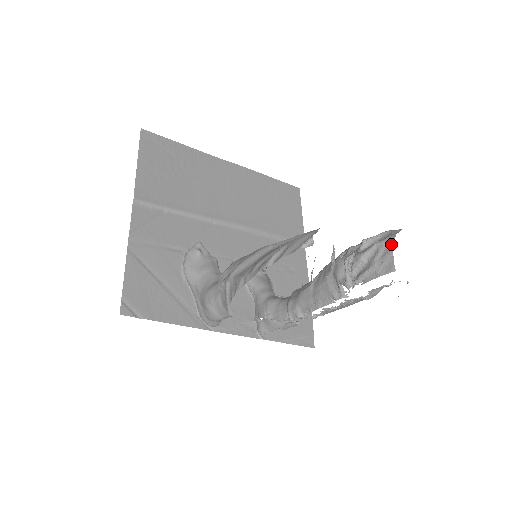
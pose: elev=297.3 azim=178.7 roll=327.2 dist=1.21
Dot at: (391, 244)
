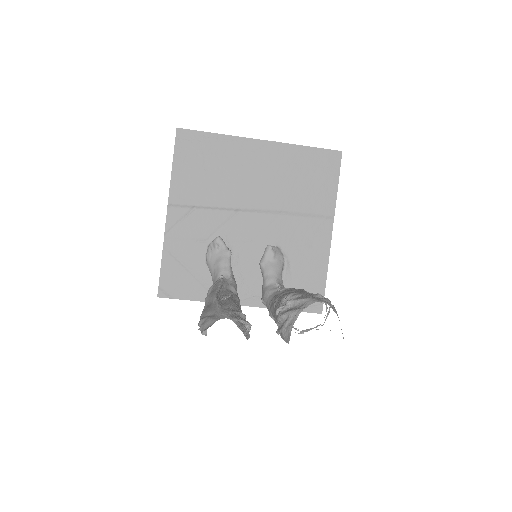
Dot at: (295, 319)
